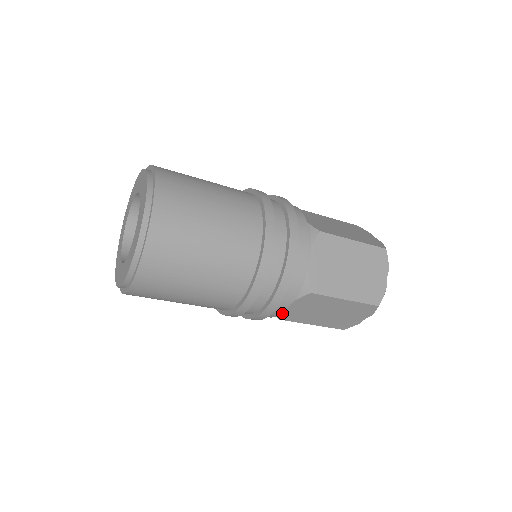
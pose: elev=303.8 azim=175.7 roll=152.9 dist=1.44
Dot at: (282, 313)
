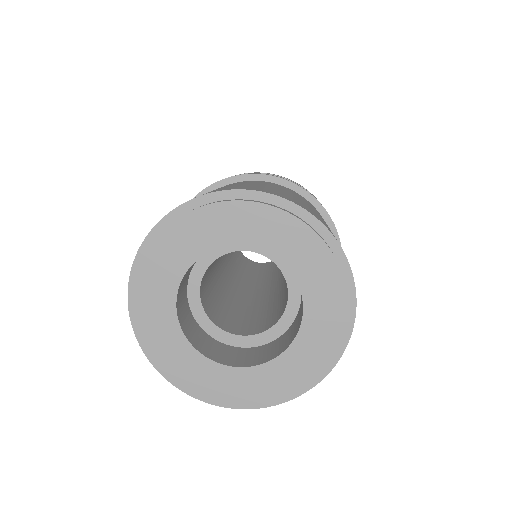
Dot at: occluded
